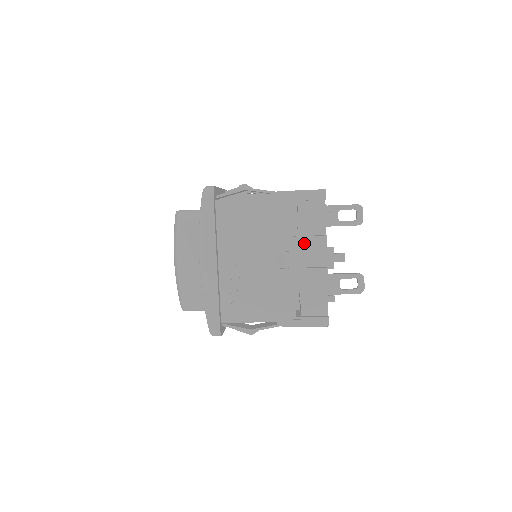
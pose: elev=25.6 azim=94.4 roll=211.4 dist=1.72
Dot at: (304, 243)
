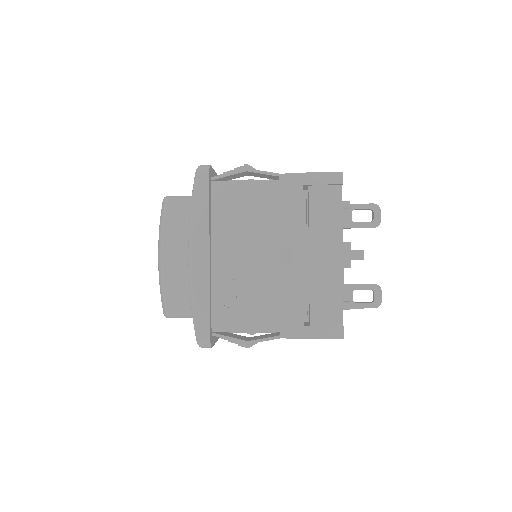
Dot at: (316, 235)
